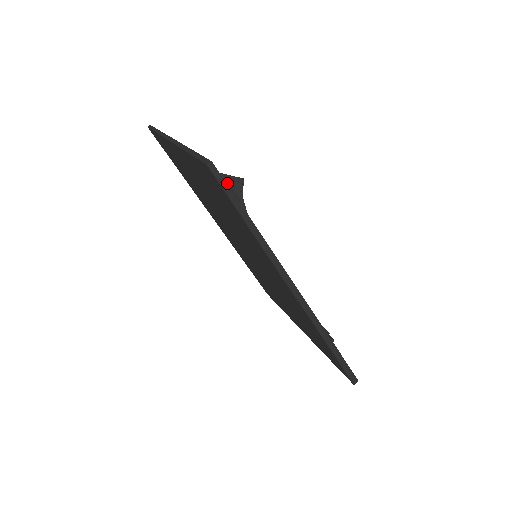
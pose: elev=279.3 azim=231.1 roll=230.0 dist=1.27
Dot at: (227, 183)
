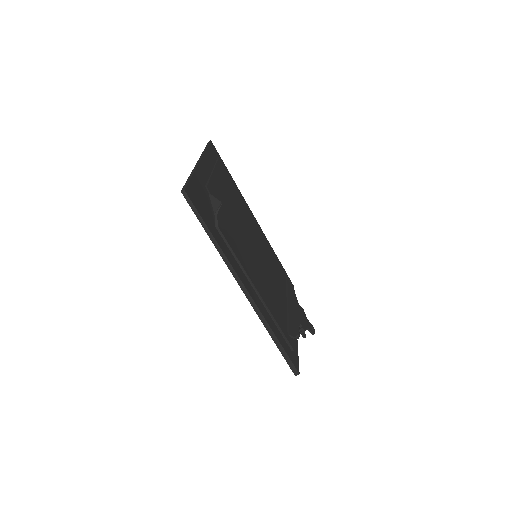
Dot at: (211, 203)
